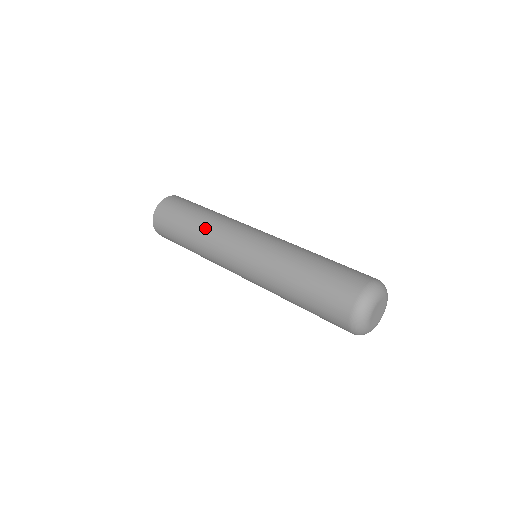
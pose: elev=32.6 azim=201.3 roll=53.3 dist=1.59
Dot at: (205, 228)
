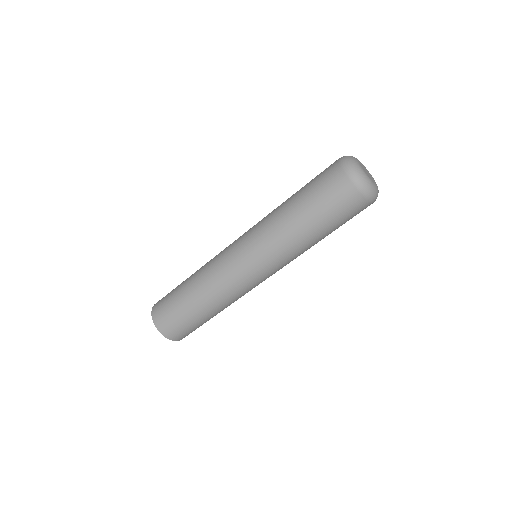
Dot at: (200, 271)
